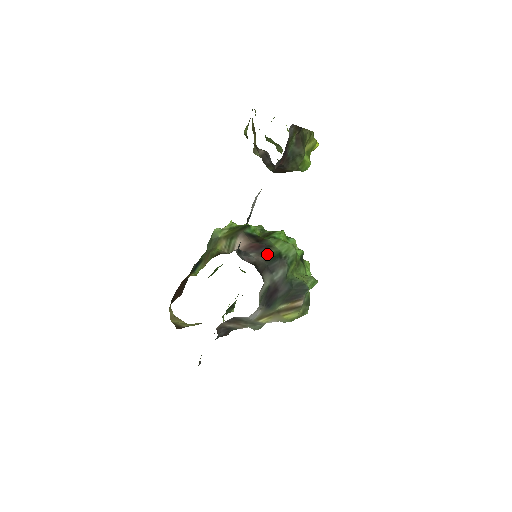
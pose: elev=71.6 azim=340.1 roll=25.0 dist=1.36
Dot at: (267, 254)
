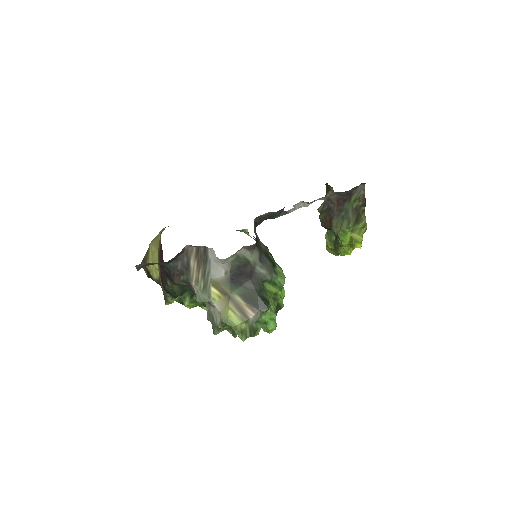
Dot at: (268, 252)
